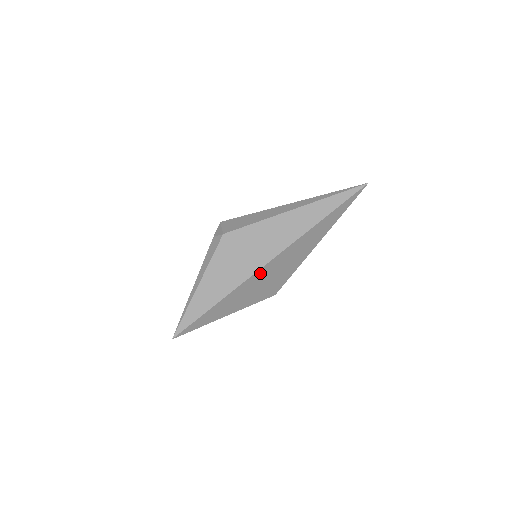
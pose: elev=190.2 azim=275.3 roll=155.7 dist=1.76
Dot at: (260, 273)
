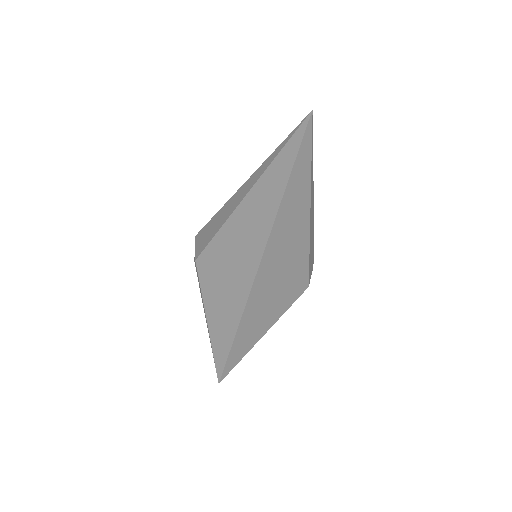
Dot at: (256, 292)
